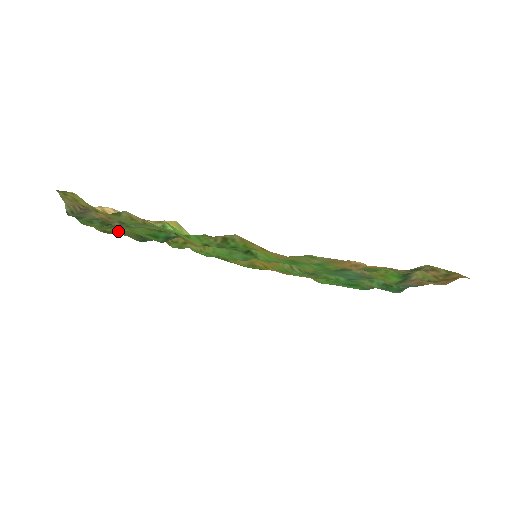
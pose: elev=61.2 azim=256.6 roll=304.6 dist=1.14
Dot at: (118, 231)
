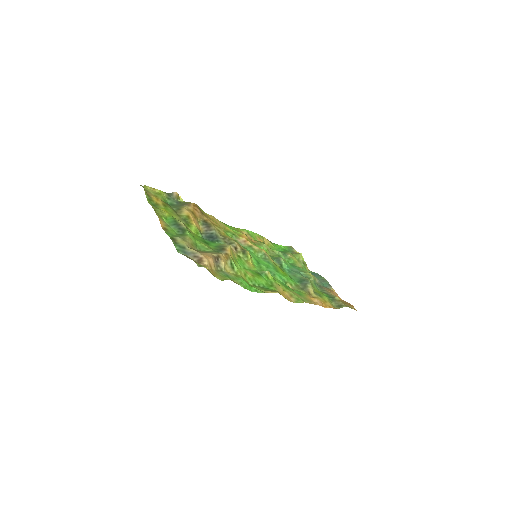
Dot at: (165, 208)
